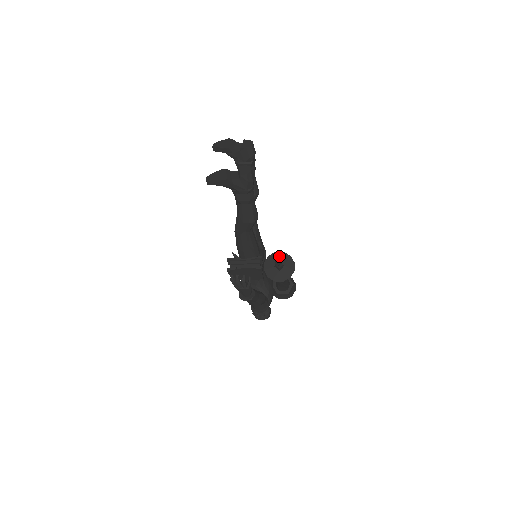
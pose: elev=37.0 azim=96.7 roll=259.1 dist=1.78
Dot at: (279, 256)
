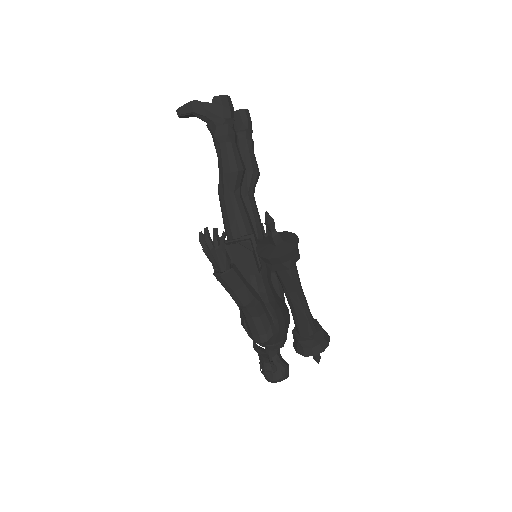
Dot at: occluded
